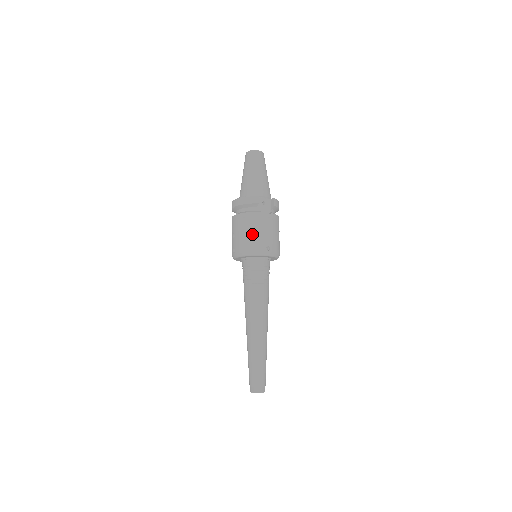
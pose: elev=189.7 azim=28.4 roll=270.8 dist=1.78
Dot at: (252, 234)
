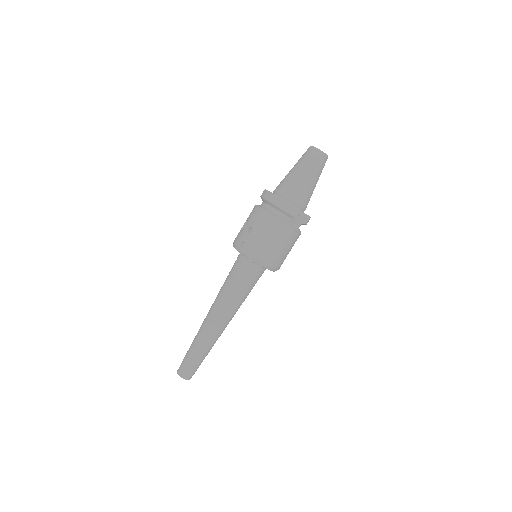
Dot at: (271, 245)
